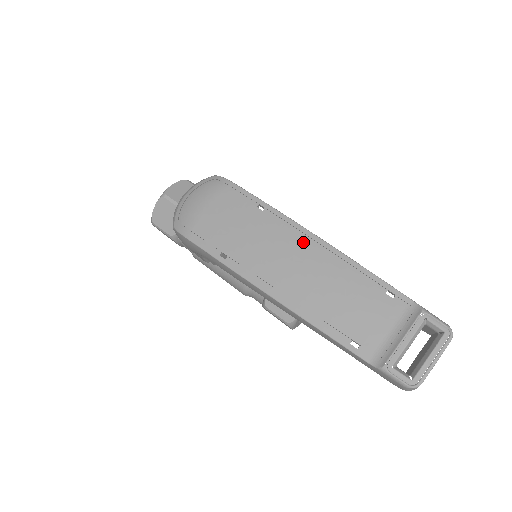
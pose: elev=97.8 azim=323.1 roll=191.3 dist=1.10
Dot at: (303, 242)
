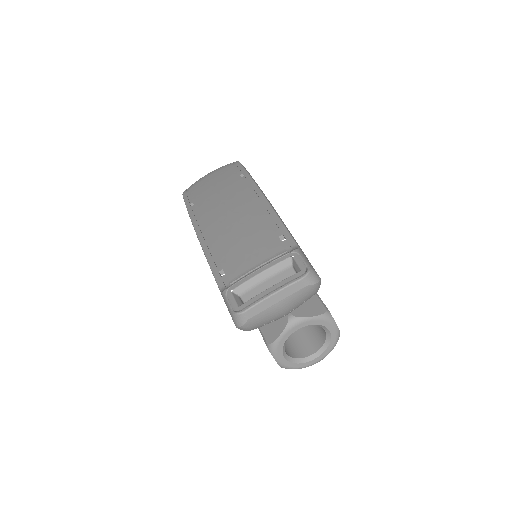
Dot at: (248, 195)
